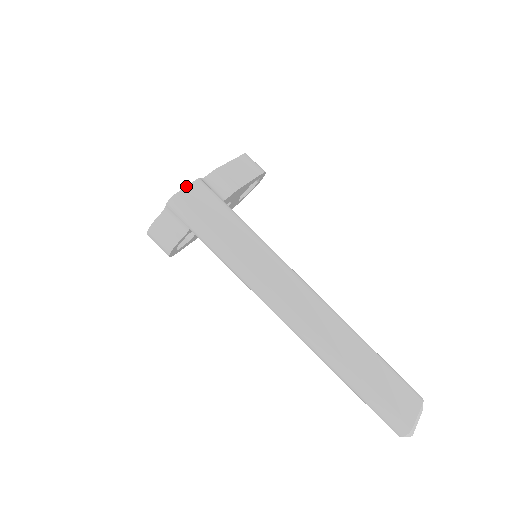
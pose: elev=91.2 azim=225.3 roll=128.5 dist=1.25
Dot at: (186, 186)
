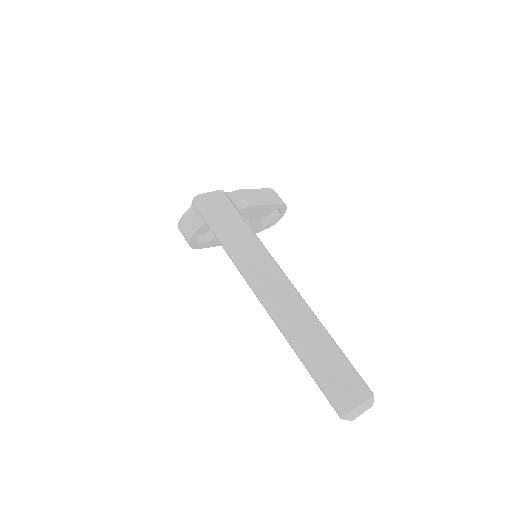
Dot at: (210, 192)
